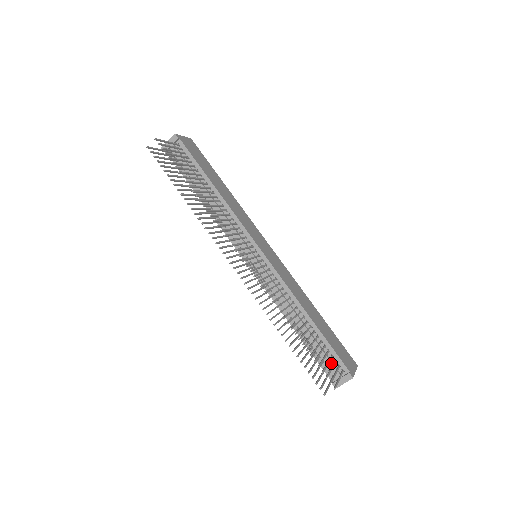
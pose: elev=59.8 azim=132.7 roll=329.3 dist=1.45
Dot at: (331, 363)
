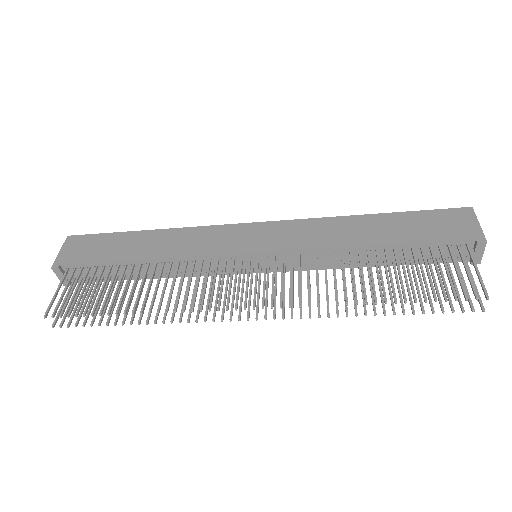
Dot at: (447, 254)
